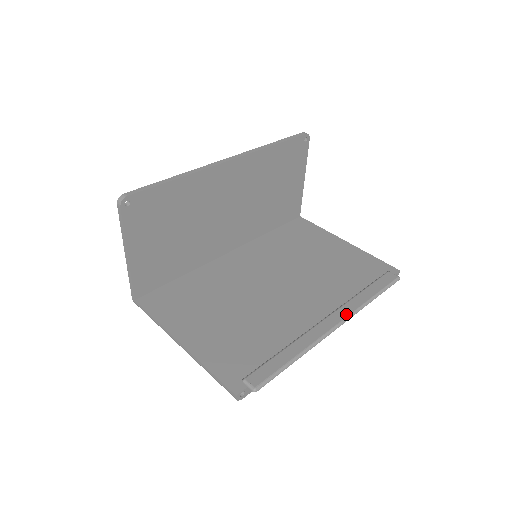
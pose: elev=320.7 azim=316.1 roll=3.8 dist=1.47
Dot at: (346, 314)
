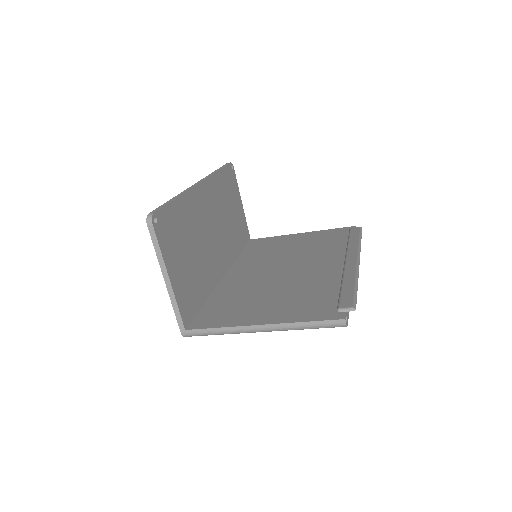
Dot at: (355, 253)
